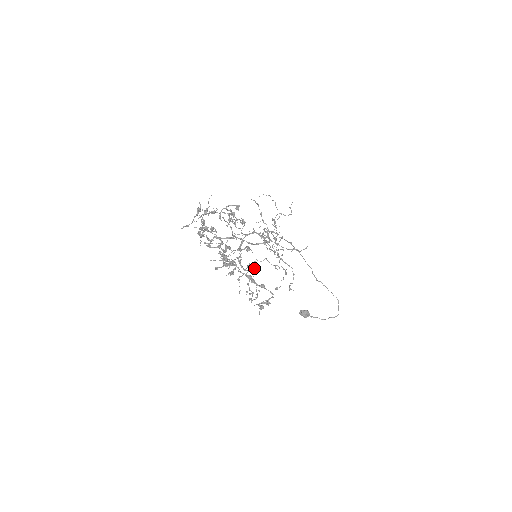
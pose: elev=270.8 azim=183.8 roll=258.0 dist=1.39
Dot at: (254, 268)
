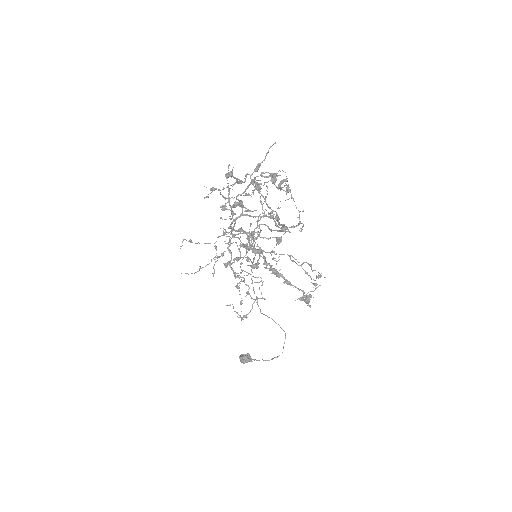
Dot at: (279, 259)
